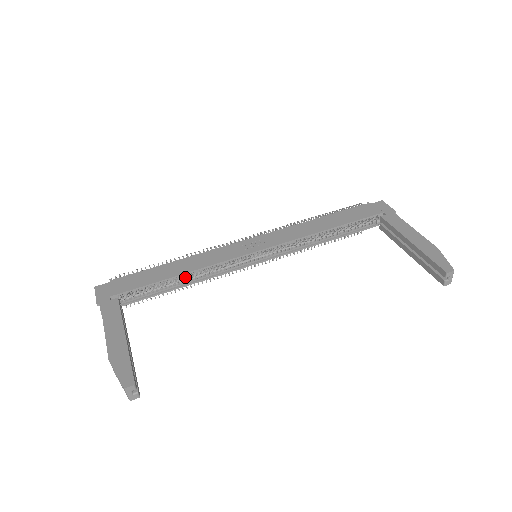
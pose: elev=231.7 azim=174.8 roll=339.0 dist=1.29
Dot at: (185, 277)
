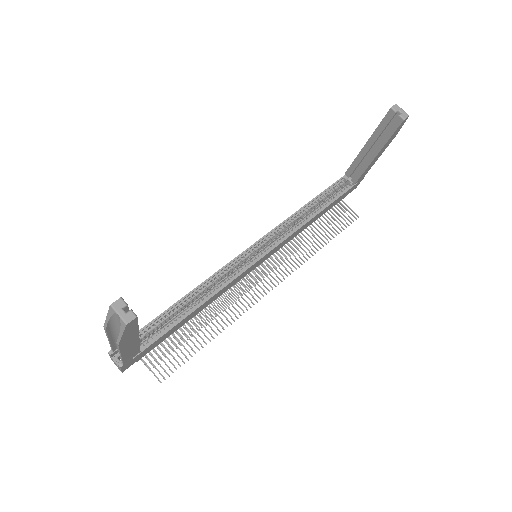
Dot at: (195, 301)
